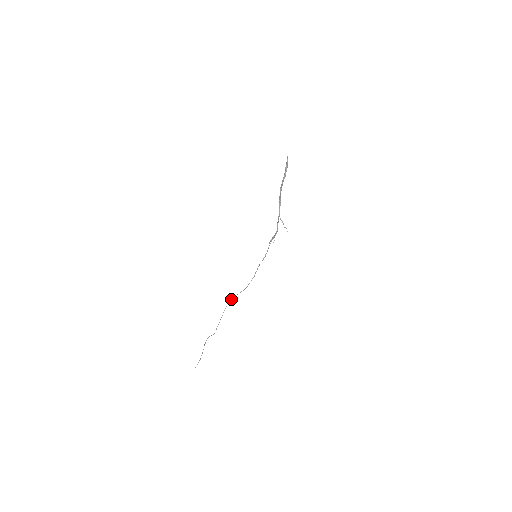
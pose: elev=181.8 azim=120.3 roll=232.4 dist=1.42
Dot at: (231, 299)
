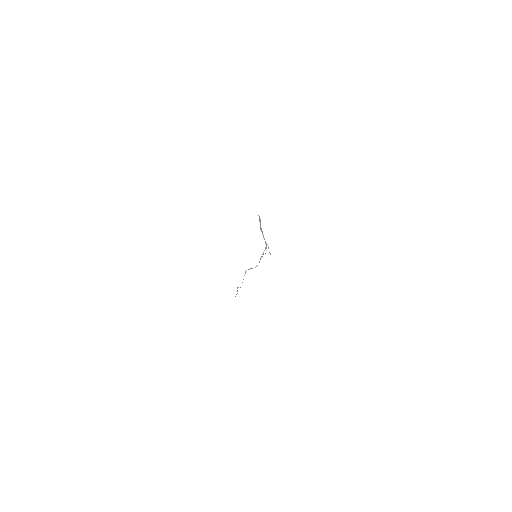
Dot at: occluded
